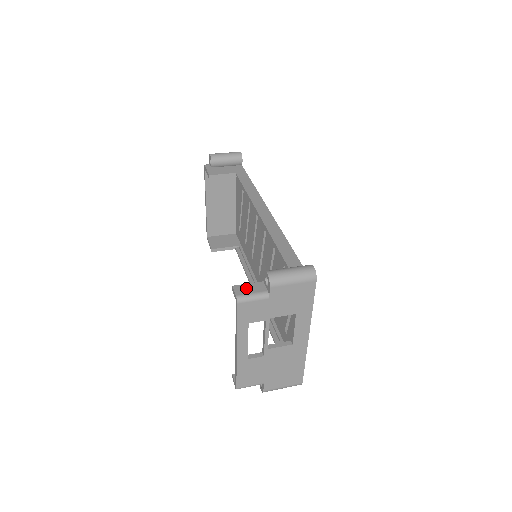
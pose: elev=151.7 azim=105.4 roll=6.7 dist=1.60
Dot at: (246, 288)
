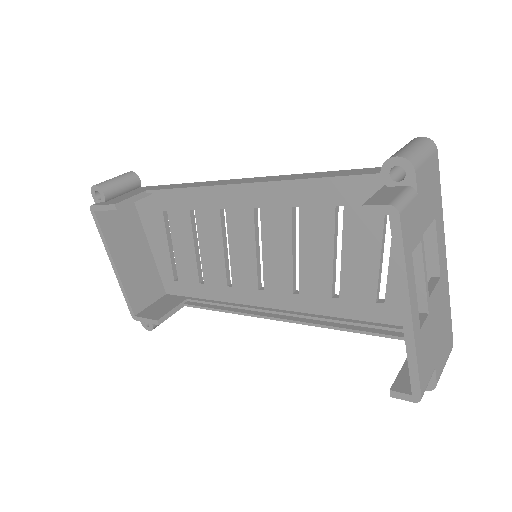
Dot at: (381, 197)
